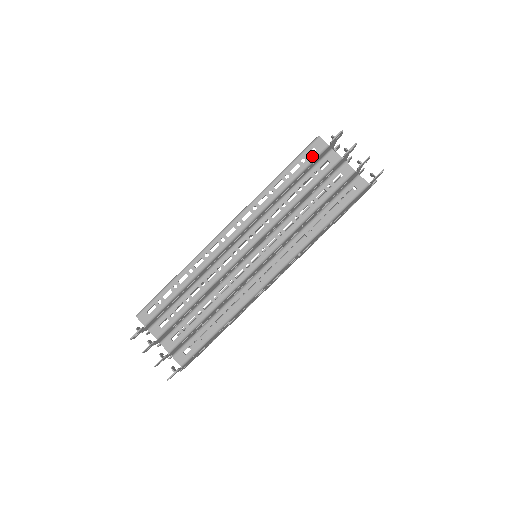
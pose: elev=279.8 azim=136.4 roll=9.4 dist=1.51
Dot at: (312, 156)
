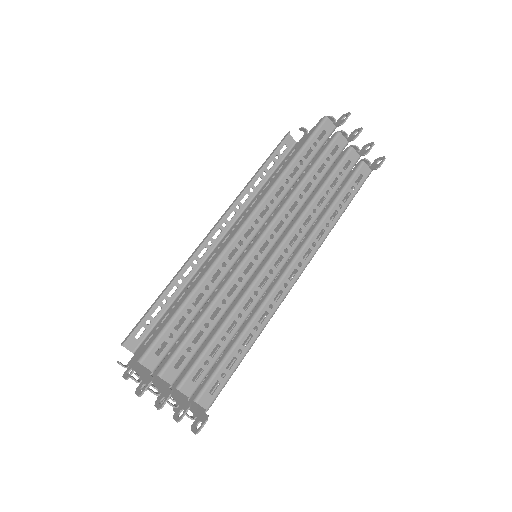
Dot at: (323, 139)
